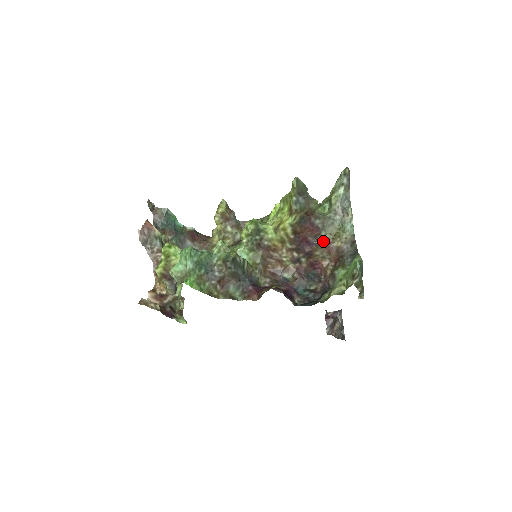
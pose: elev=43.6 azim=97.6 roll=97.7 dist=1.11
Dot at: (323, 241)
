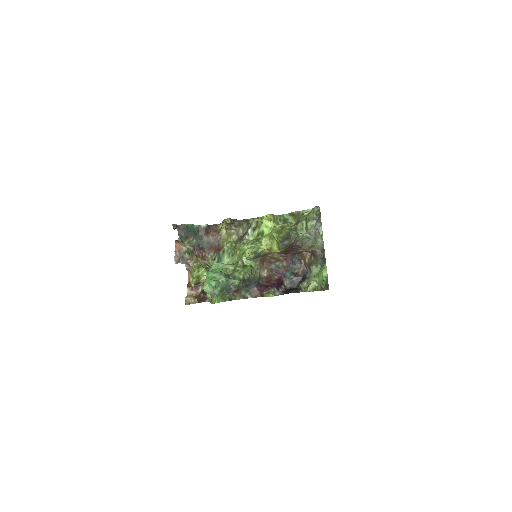
Dot at: (302, 249)
